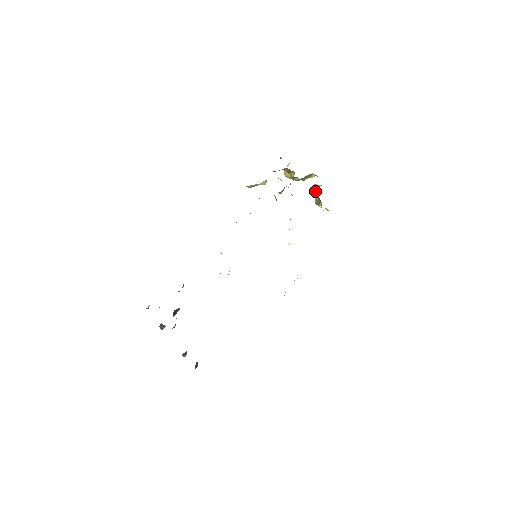
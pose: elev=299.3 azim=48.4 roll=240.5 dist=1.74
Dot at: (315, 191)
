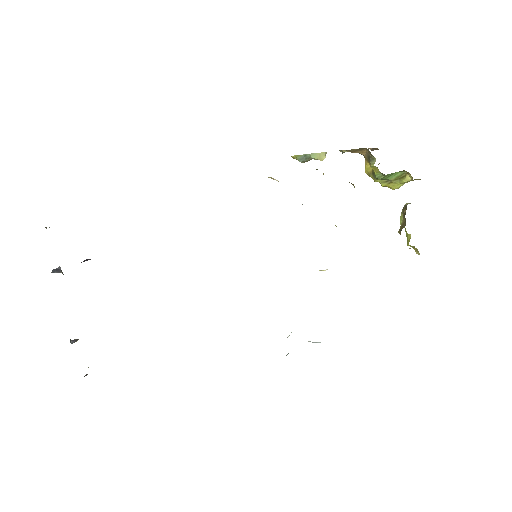
Dot at: (404, 208)
